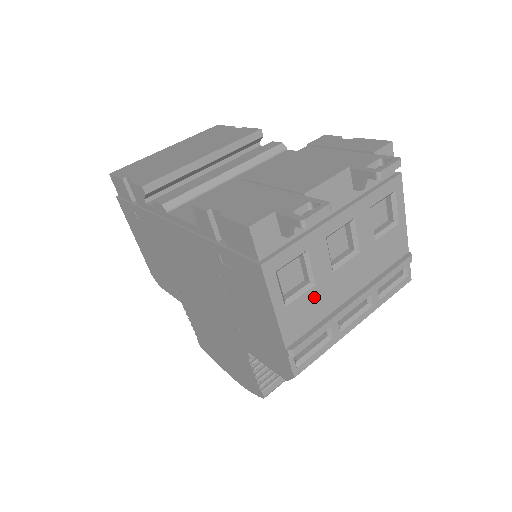
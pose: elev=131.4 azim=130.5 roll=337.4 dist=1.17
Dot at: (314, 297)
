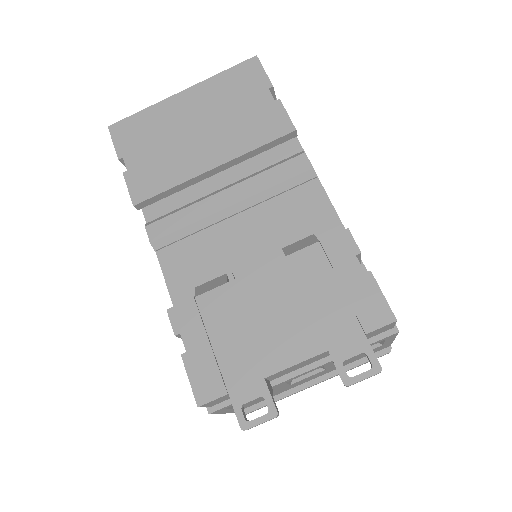
Dot at: occluded
